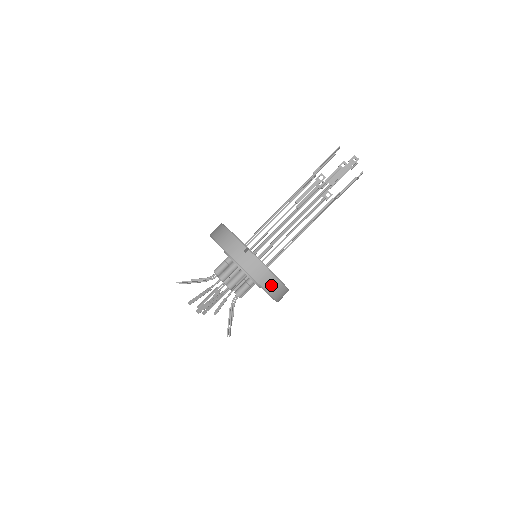
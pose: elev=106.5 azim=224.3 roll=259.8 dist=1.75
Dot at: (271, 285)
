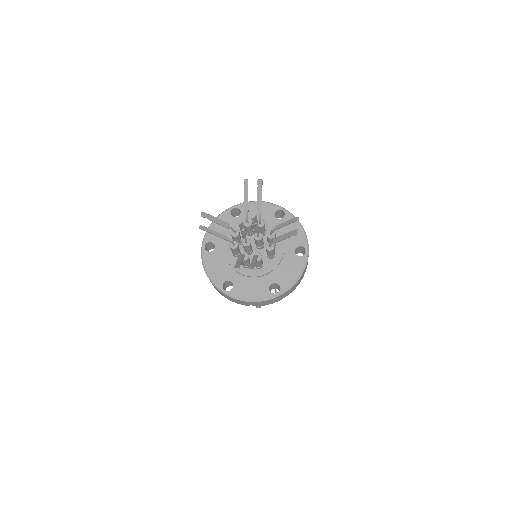
Dot at: occluded
